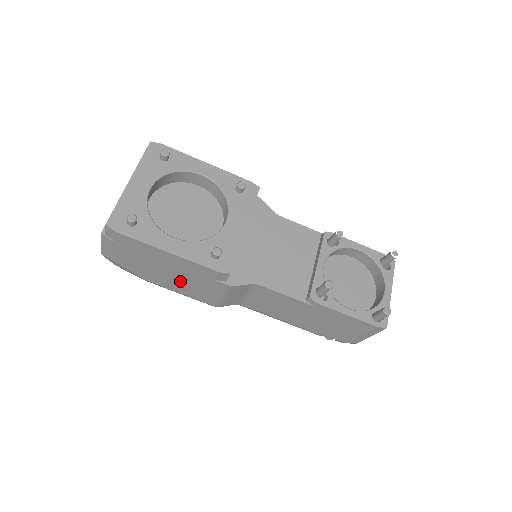
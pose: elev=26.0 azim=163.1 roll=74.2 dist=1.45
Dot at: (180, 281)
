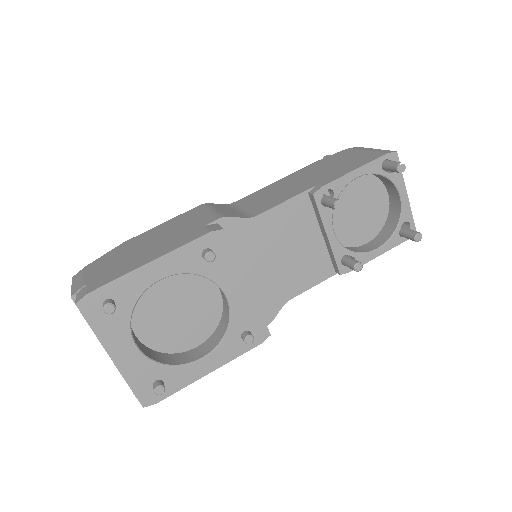
Dot at: occluded
